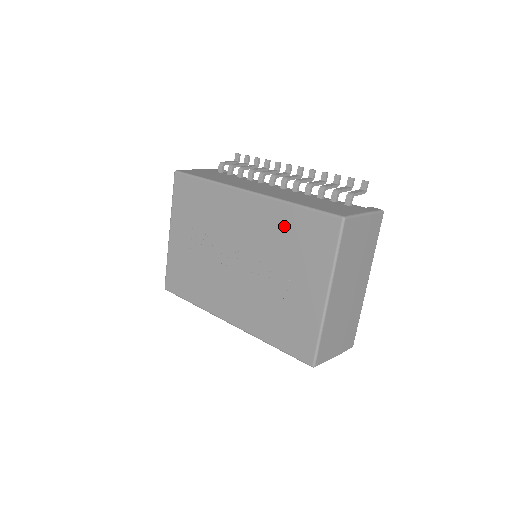
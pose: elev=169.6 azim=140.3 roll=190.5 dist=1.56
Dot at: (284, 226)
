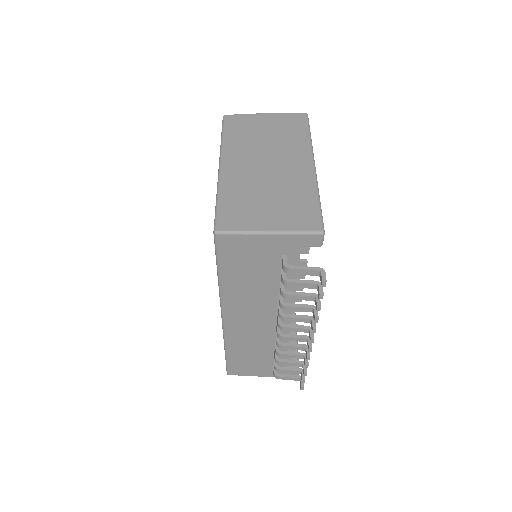
Dot at: occluded
